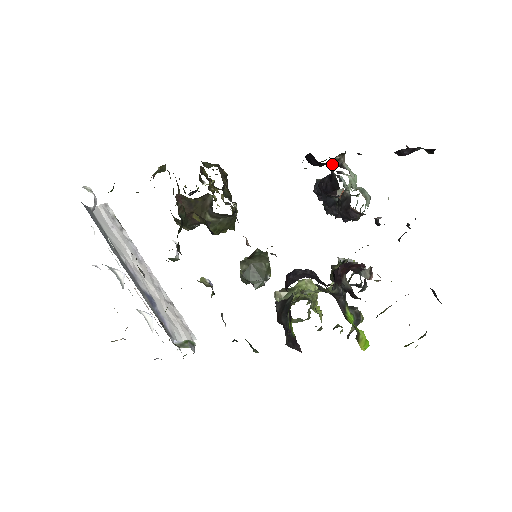
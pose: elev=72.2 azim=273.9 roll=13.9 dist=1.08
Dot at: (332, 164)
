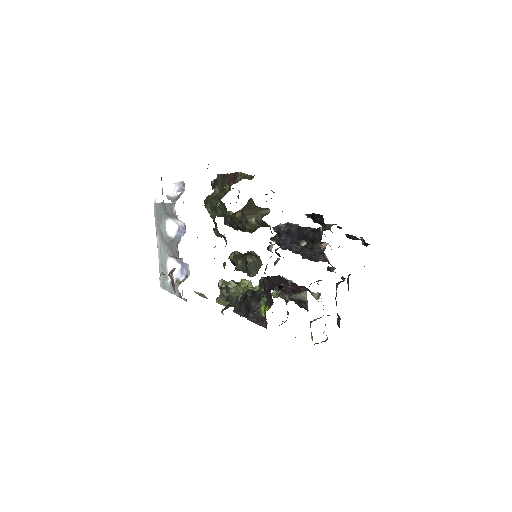
Dot at: (324, 226)
